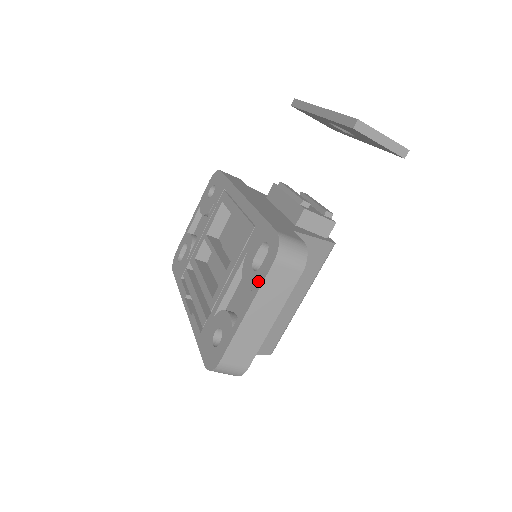
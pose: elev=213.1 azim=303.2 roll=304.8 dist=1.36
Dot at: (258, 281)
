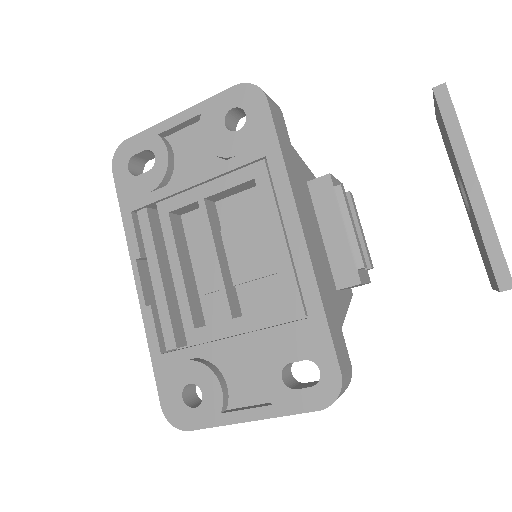
Dot at: (286, 405)
